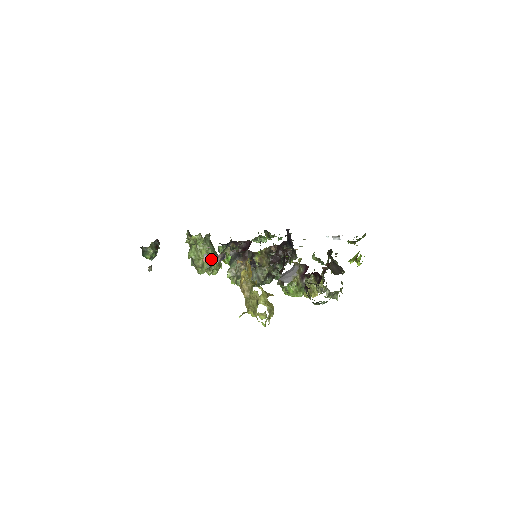
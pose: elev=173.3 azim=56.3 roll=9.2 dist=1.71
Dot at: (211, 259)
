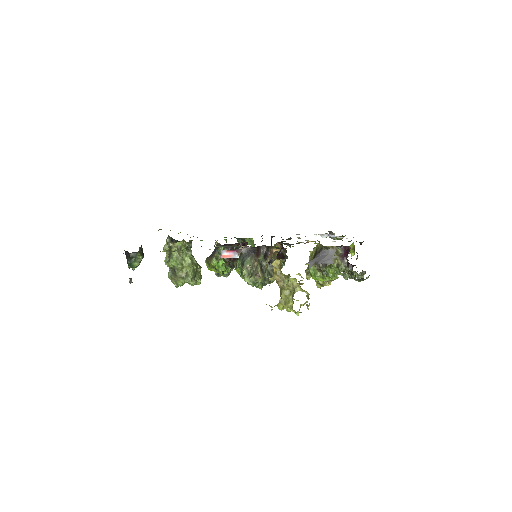
Dot at: (231, 255)
